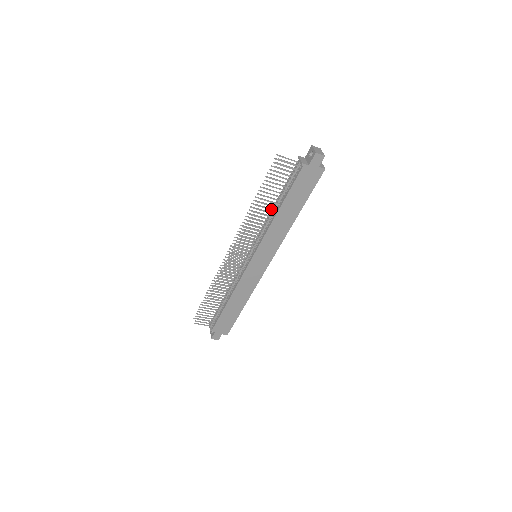
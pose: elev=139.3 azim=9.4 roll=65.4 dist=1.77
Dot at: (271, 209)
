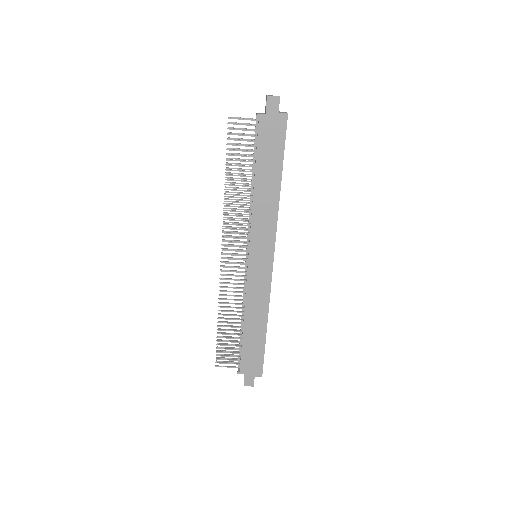
Dot at: (246, 185)
